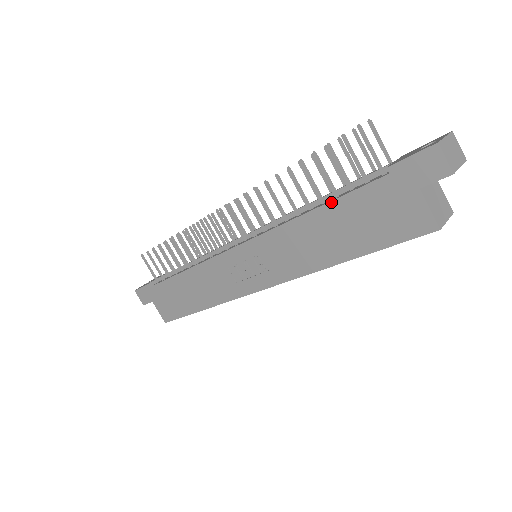
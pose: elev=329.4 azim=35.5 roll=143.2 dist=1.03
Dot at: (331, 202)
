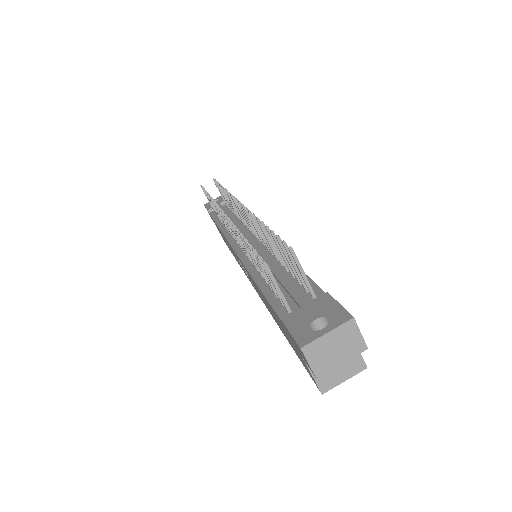
Dot at: (263, 294)
